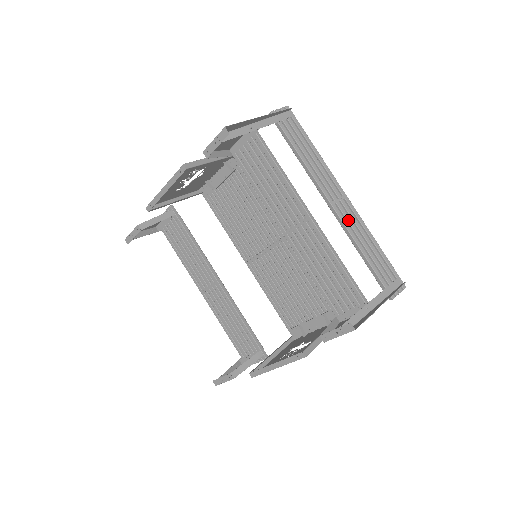
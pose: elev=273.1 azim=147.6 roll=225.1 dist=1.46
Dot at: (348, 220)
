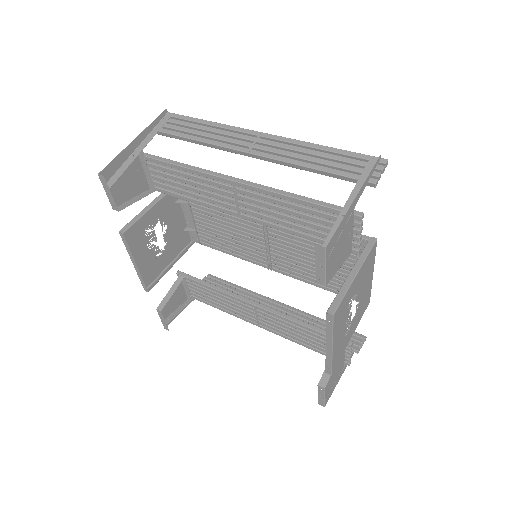
Dot at: (275, 152)
